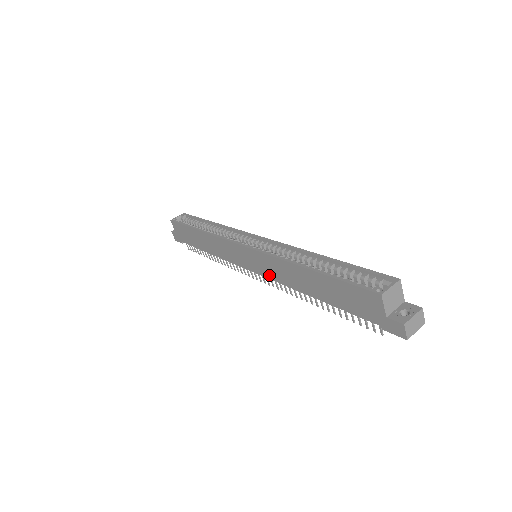
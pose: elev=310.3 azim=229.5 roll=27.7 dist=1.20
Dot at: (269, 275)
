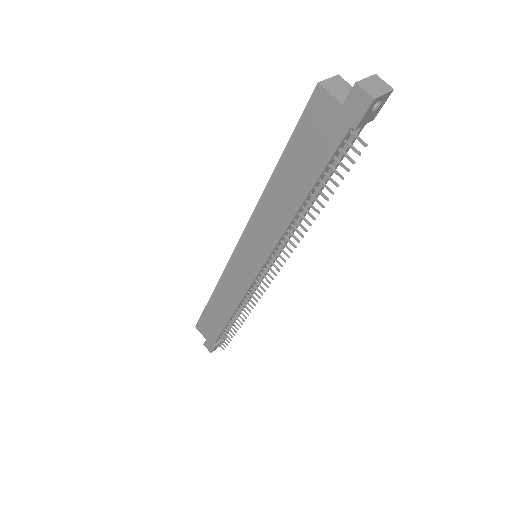
Dot at: (267, 249)
